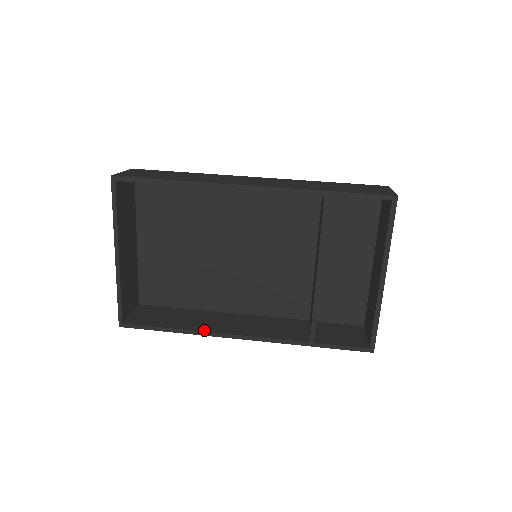
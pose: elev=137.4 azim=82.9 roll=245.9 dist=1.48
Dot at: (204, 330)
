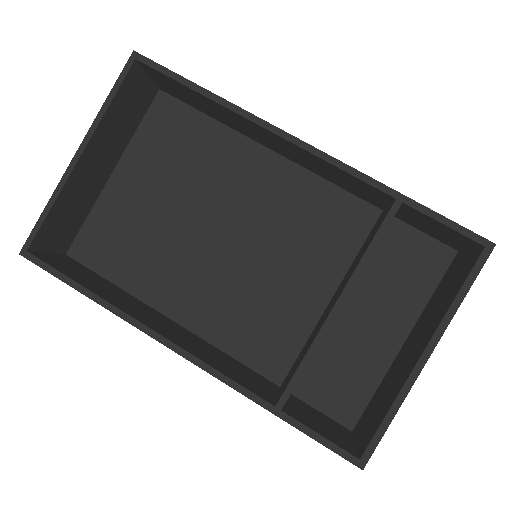
Dot at: (133, 316)
